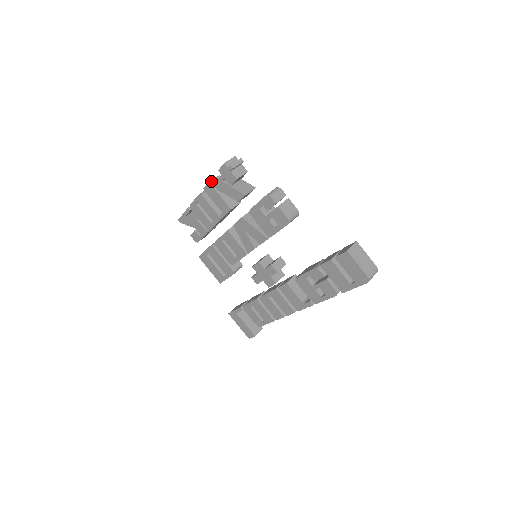
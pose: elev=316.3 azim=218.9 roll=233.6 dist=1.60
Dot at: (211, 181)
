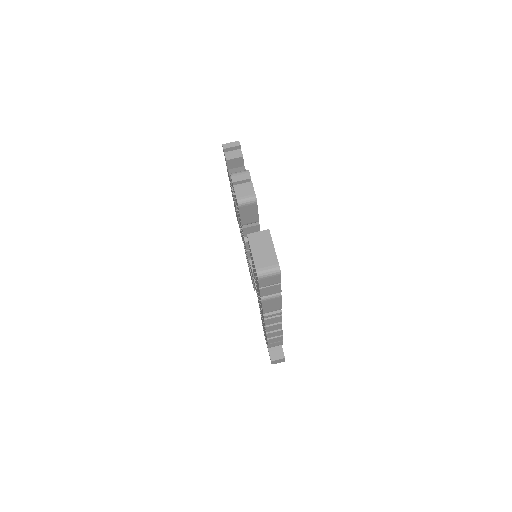
Dot at: occluded
